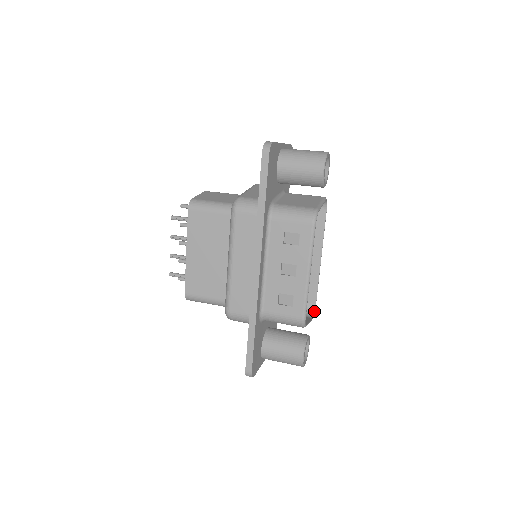
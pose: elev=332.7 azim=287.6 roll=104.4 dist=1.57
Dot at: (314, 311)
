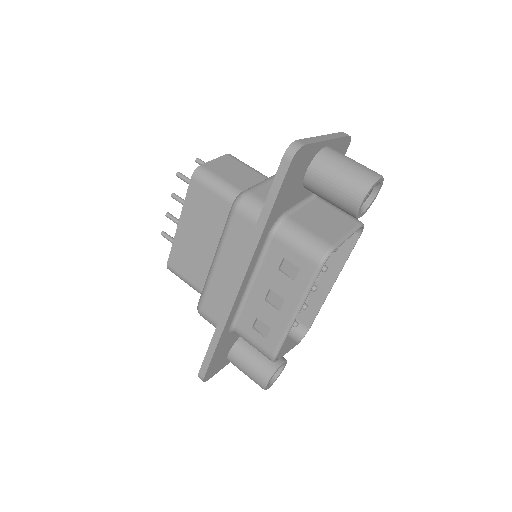
Dot at: (304, 335)
